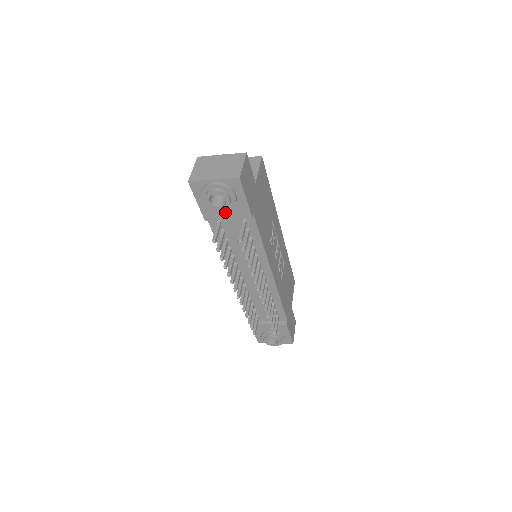
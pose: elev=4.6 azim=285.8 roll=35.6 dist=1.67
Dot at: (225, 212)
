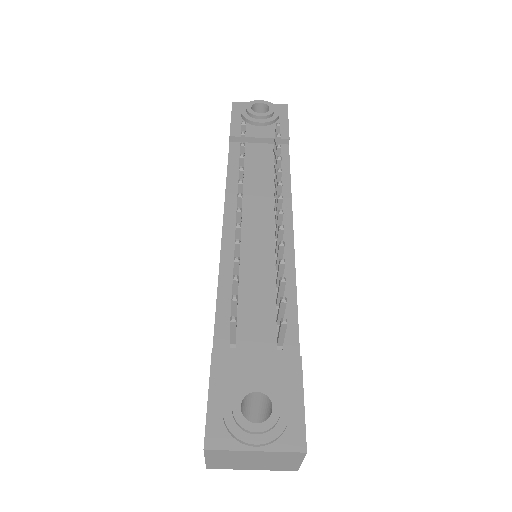
Dot at: (259, 131)
